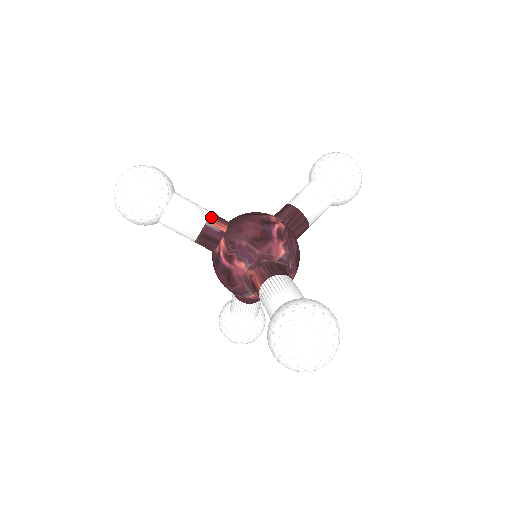
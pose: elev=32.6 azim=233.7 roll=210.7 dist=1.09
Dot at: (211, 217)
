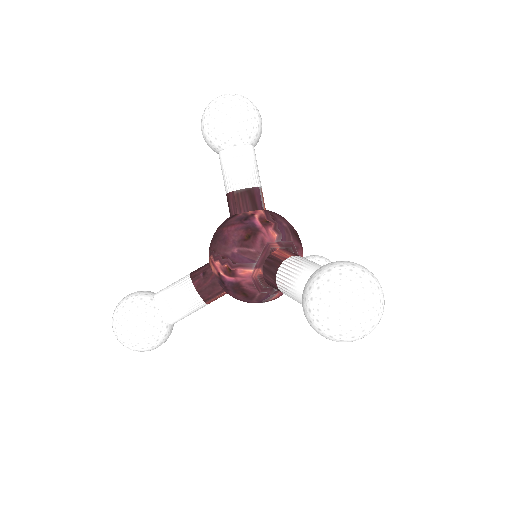
Dot at: occluded
